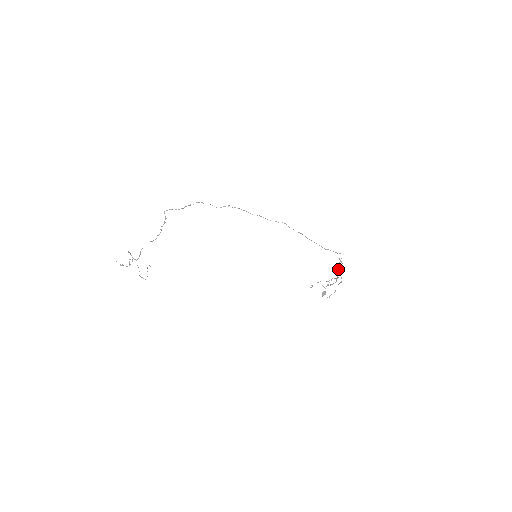
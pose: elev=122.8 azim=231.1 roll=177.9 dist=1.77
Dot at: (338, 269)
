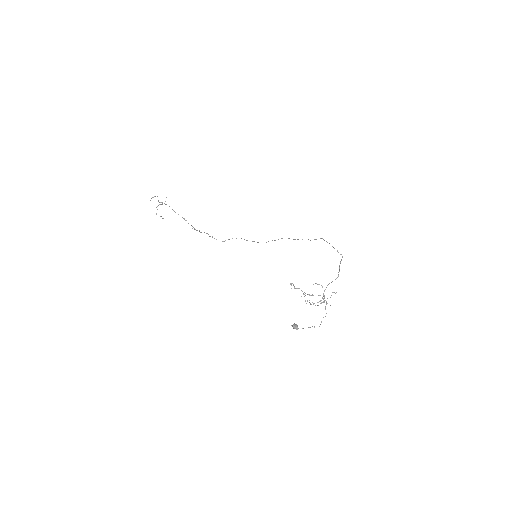
Dot at: (327, 303)
